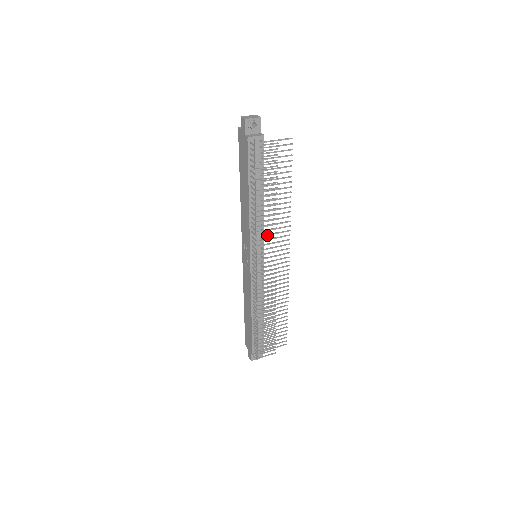
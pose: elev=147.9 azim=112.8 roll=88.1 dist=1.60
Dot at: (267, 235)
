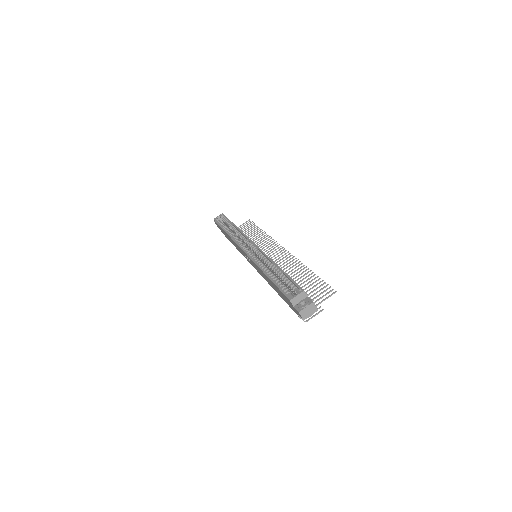
Dot at: occluded
